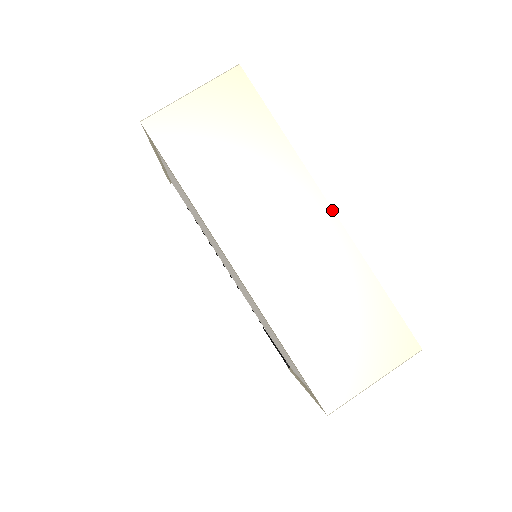
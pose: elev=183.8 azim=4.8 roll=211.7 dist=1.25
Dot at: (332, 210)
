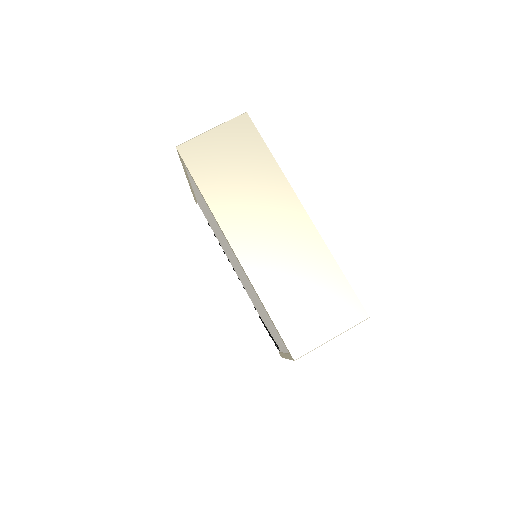
Dot at: (306, 212)
